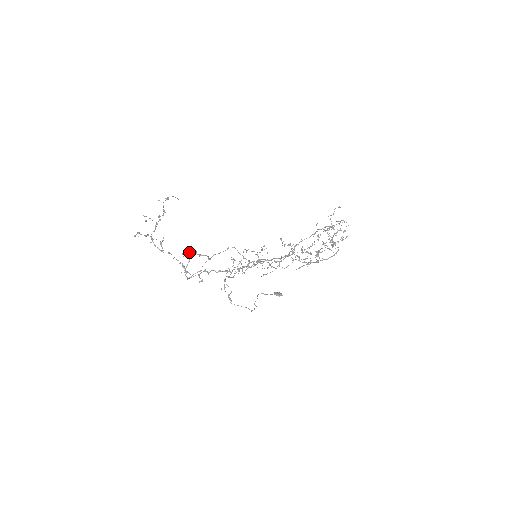
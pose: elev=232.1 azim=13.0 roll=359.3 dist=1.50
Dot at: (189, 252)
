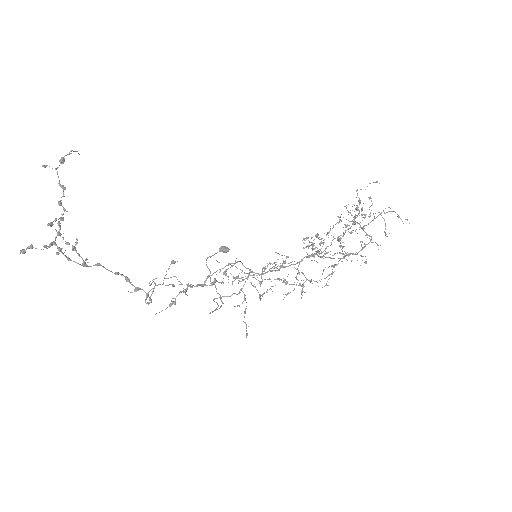
Dot at: occluded
